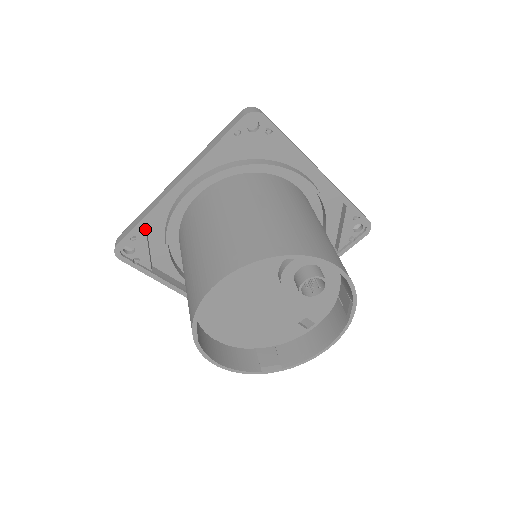
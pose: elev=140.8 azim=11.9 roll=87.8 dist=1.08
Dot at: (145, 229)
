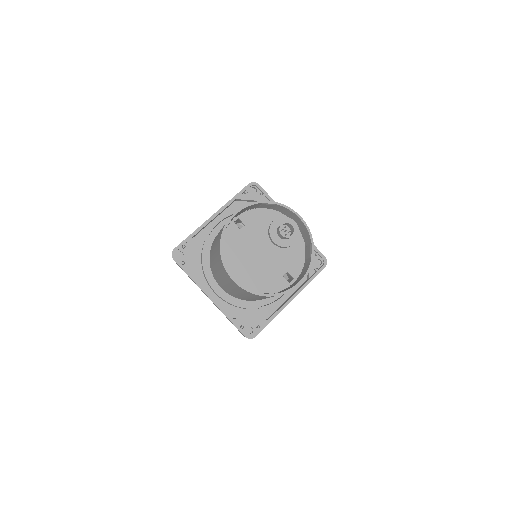
Dot at: occluded
